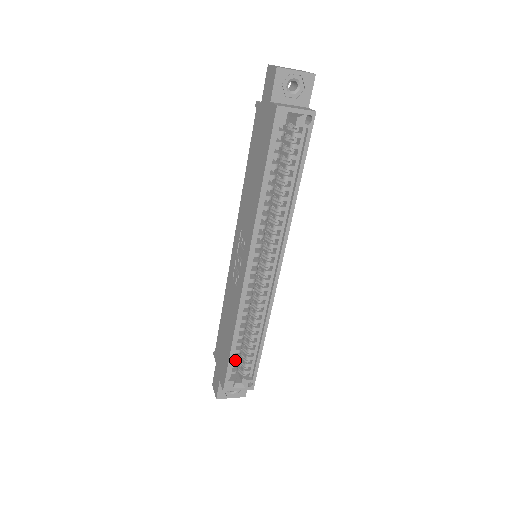
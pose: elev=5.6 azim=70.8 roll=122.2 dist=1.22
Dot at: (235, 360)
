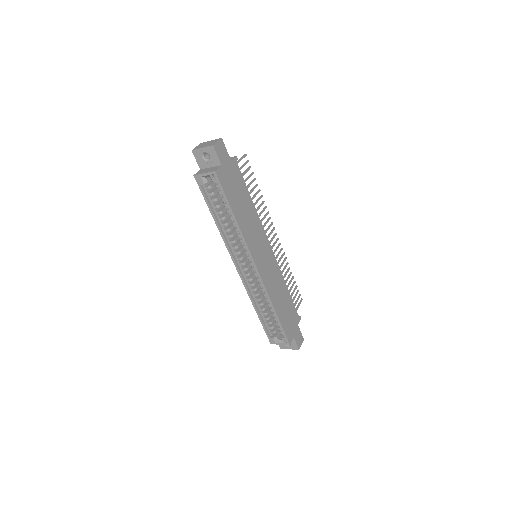
Dot at: (272, 324)
